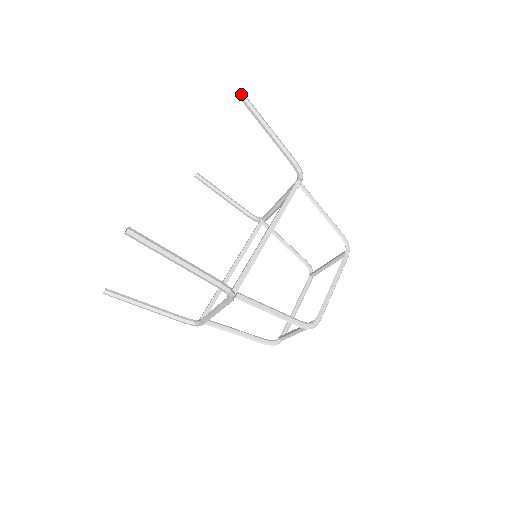
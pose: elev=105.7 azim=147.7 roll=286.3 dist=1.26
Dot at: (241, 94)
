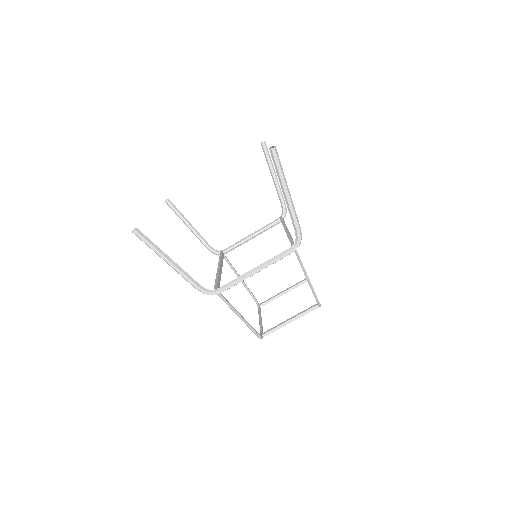
Dot at: (265, 142)
